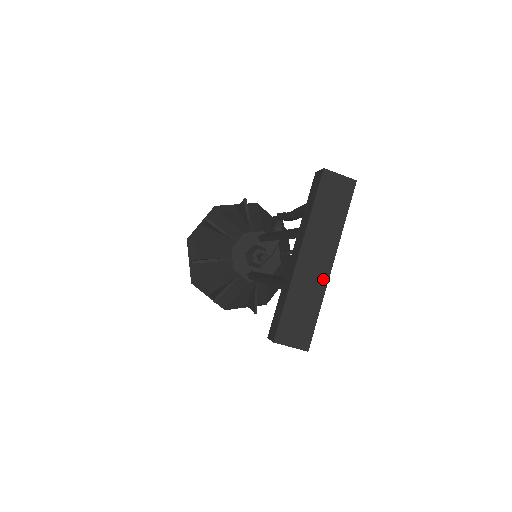
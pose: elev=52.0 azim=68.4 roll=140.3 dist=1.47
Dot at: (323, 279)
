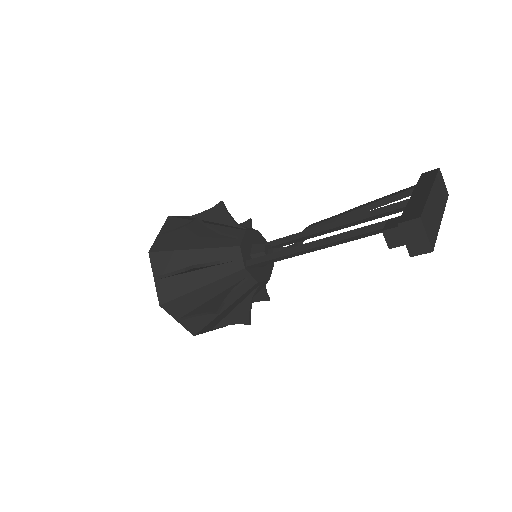
Dot at: (439, 220)
